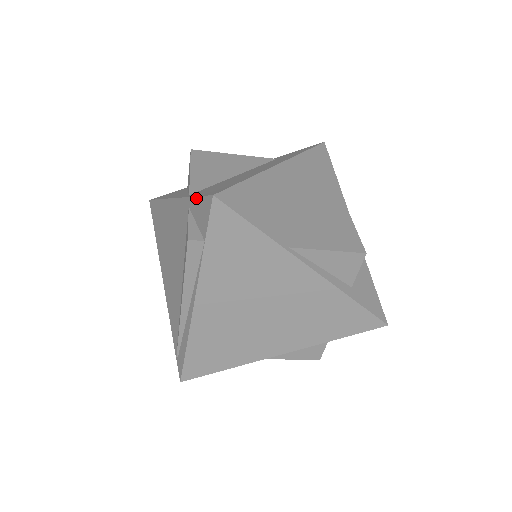
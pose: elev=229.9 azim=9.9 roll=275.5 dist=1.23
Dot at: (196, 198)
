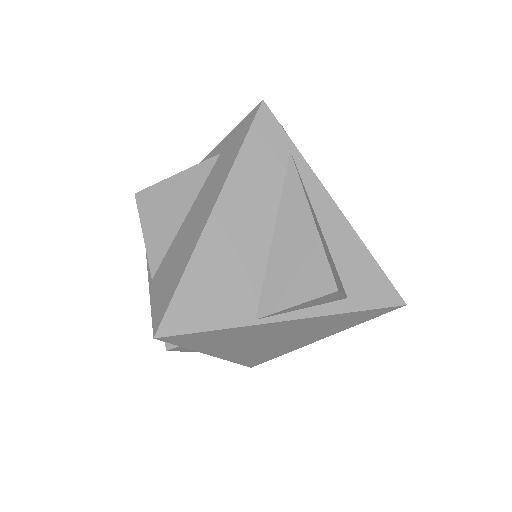
Dot at: (151, 309)
